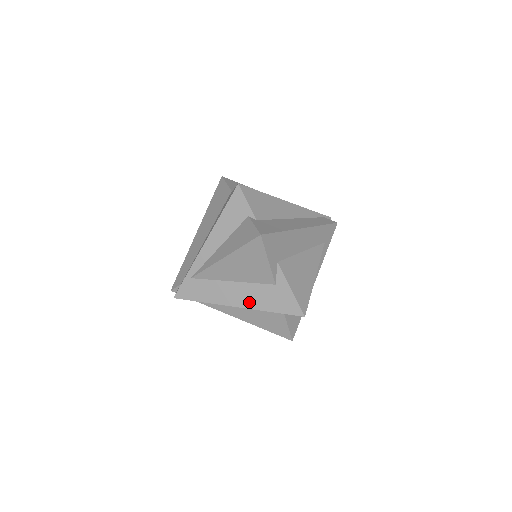
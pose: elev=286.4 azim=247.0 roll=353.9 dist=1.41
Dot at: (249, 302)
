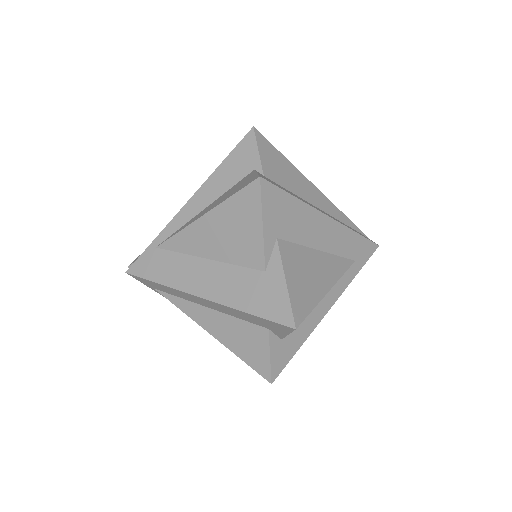
Dot at: (221, 293)
